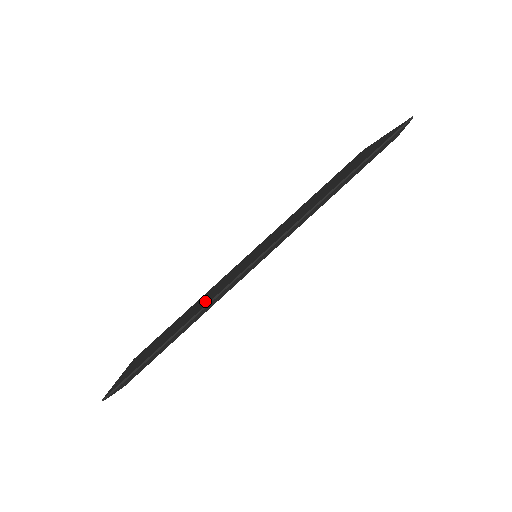
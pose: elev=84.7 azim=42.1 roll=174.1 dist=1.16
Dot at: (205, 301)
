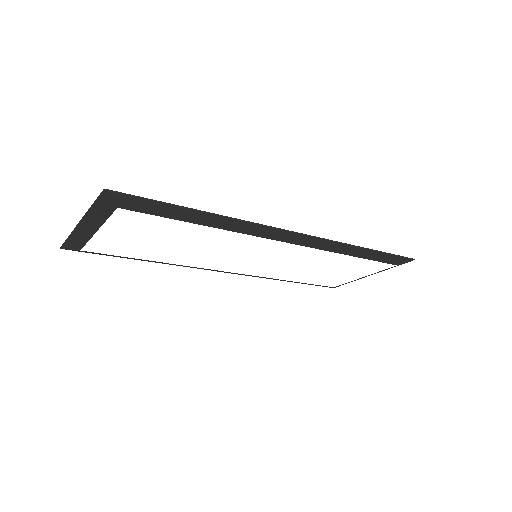
Dot at: occluded
